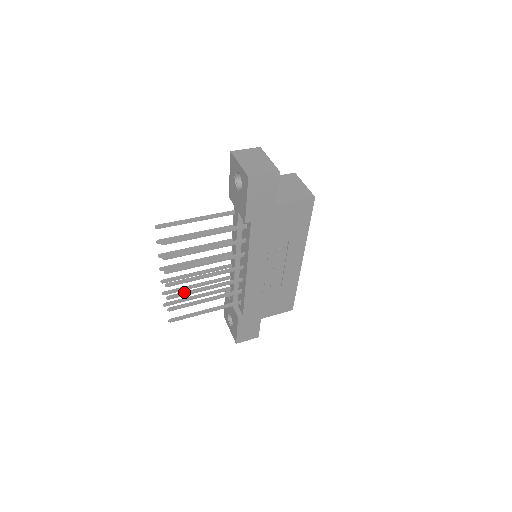
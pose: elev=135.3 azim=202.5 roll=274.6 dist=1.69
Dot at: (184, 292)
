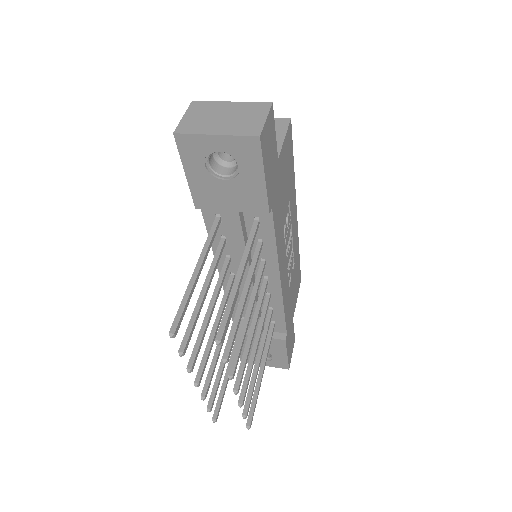
Dot at: (246, 376)
